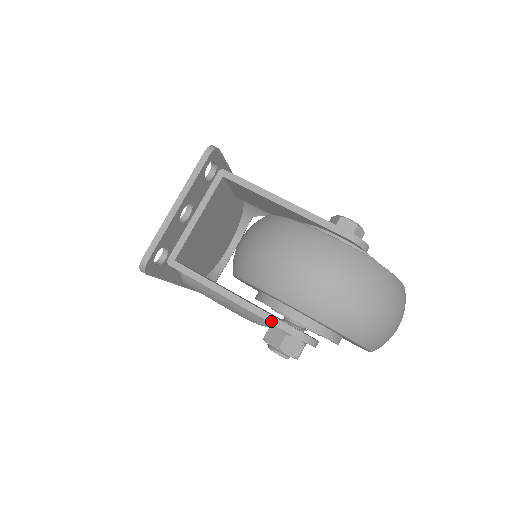
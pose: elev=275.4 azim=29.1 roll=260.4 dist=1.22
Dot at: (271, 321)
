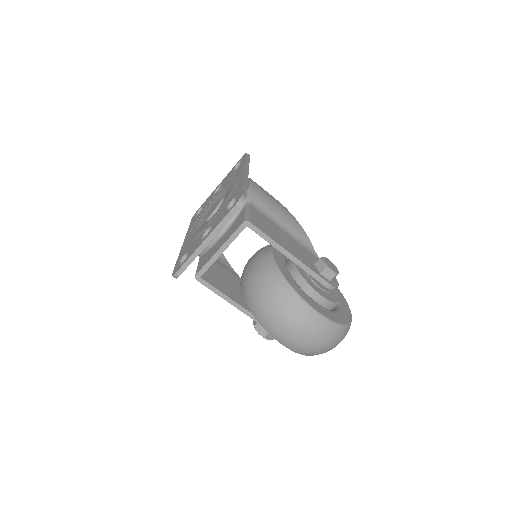
Dot at: occluded
